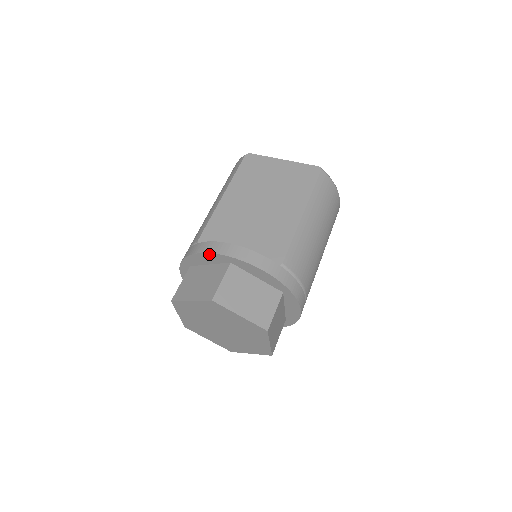
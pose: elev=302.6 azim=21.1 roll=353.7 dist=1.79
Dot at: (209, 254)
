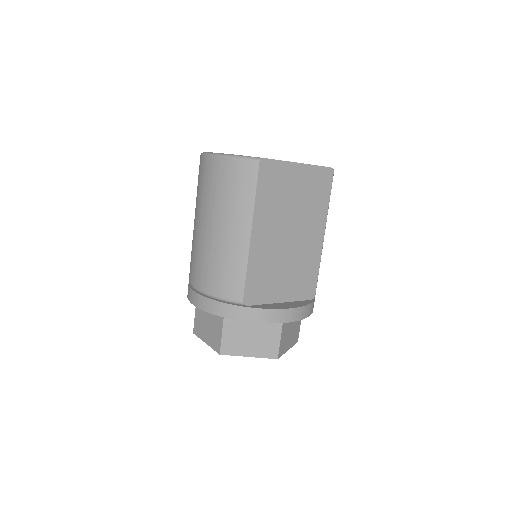
Dot at: occluded
